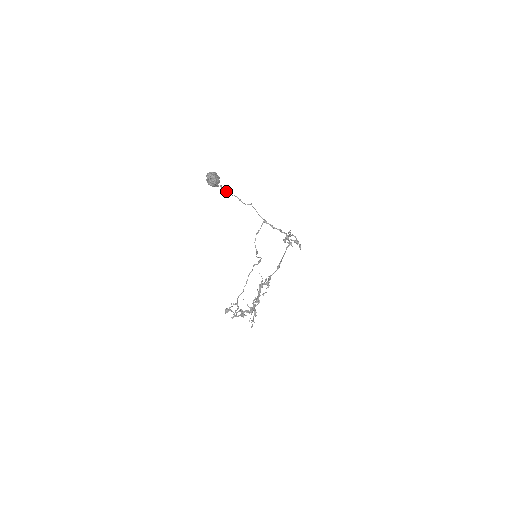
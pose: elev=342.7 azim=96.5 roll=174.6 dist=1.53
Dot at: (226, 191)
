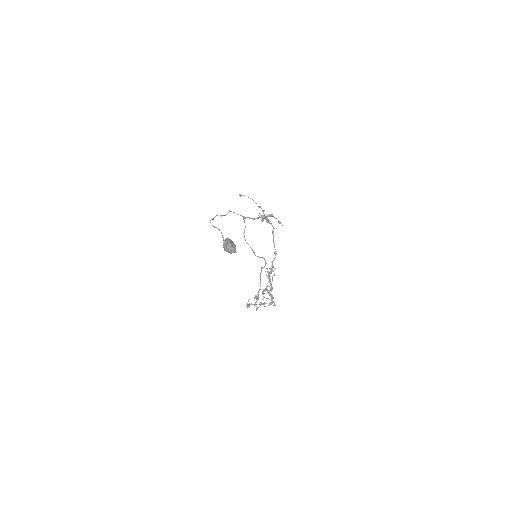
Dot at: (211, 219)
